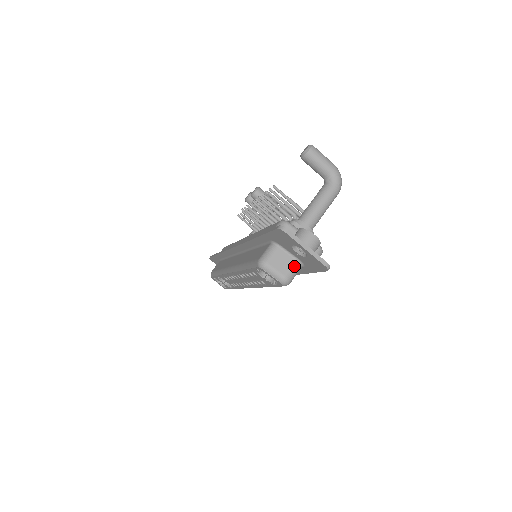
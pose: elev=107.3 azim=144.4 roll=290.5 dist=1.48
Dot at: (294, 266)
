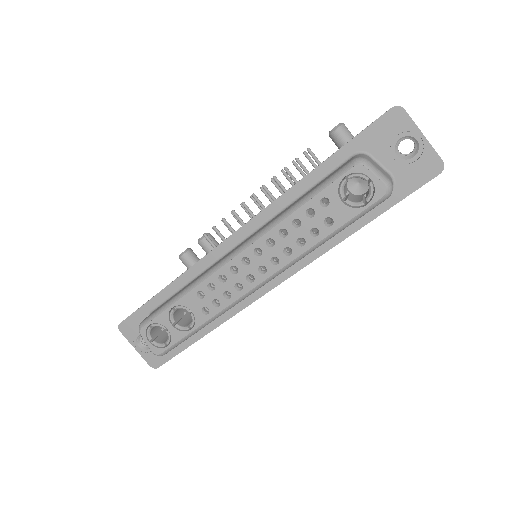
Dot at: (390, 178)
